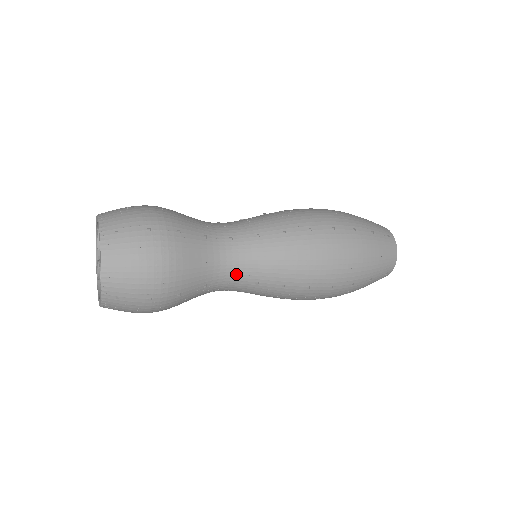
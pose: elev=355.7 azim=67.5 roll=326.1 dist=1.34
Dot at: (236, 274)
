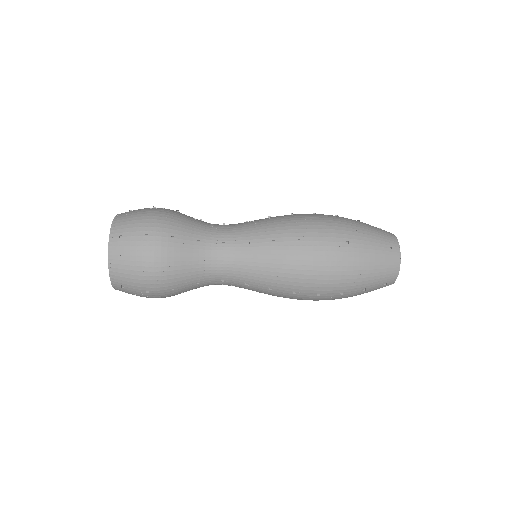
Dot at: (228, 238)
